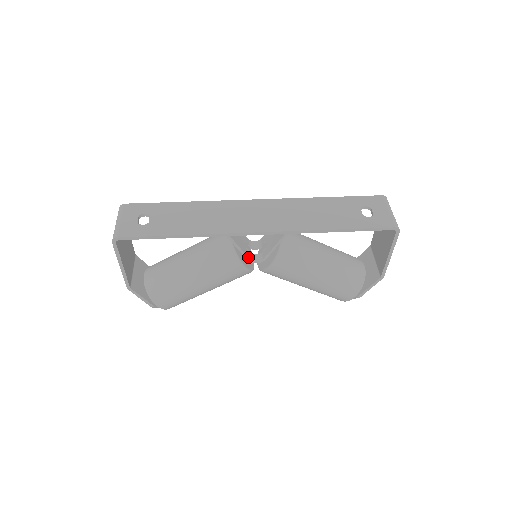
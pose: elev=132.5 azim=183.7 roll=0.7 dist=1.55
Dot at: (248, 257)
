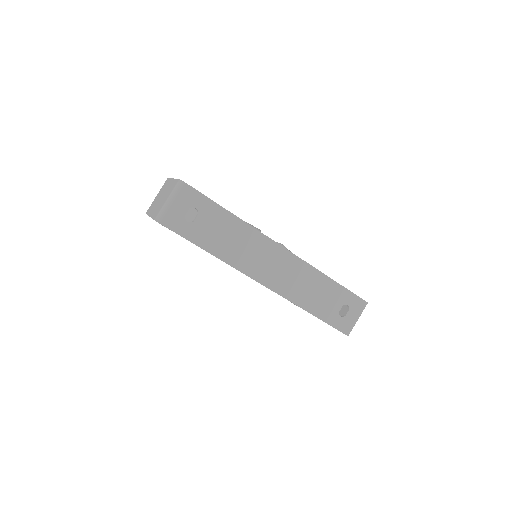
Dot at: occluded
